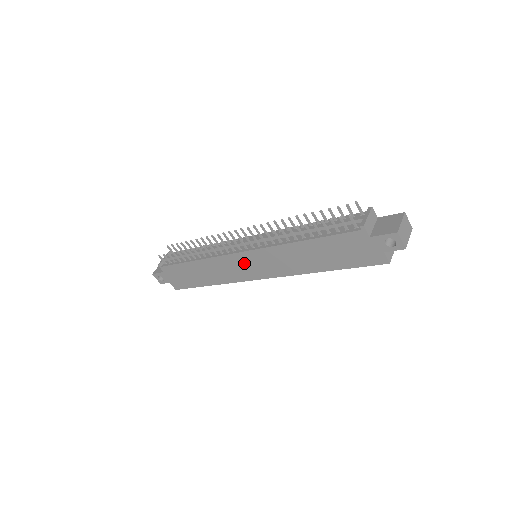
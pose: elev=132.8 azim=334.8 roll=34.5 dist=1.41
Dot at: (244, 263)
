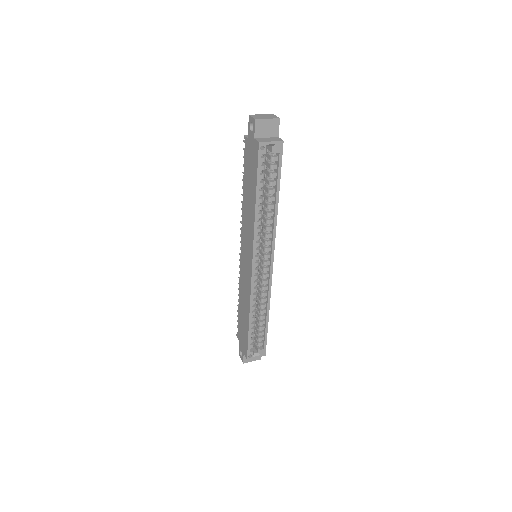
Dot at: (245, 261)
